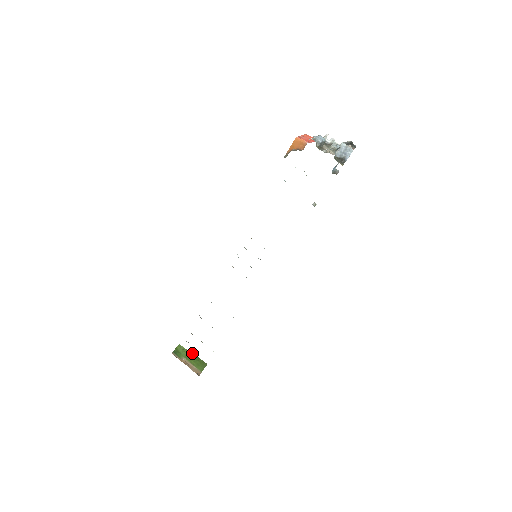
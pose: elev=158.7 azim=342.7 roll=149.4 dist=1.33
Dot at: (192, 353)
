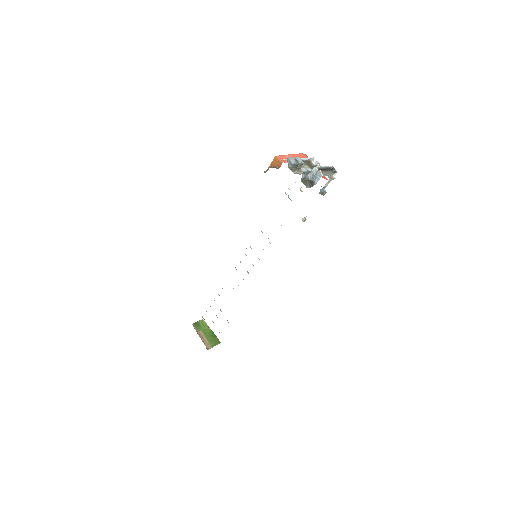
Dot at: occluded
